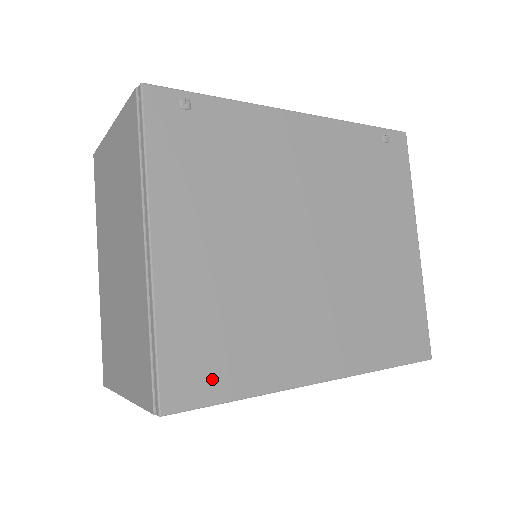
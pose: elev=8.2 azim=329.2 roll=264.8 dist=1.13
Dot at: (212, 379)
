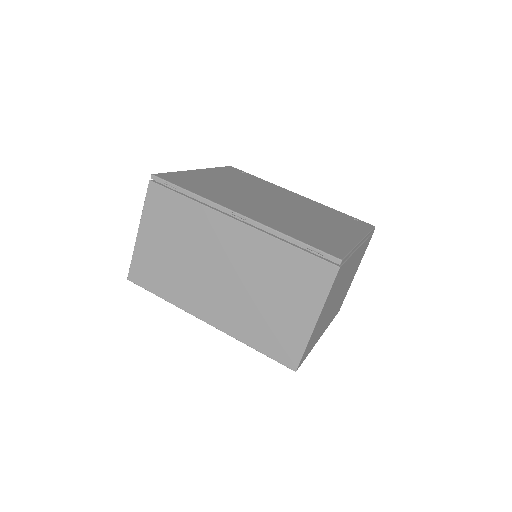
Dot at: (183, 184)
